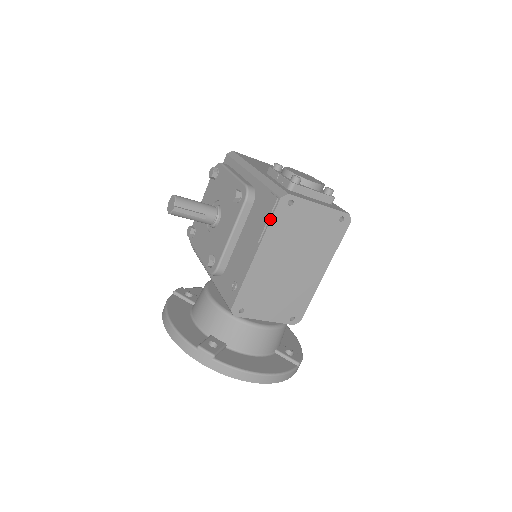
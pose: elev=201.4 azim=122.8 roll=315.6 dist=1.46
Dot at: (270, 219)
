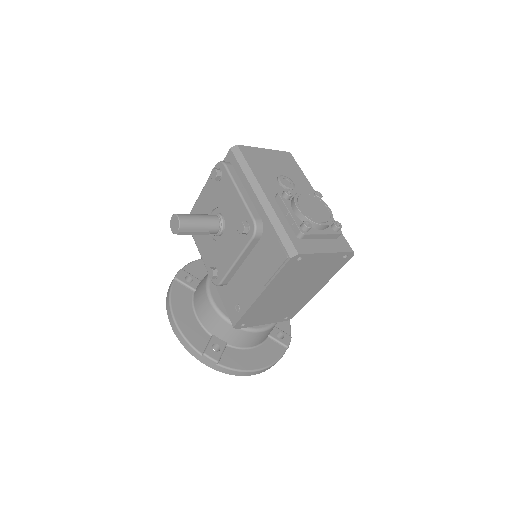
Dot at: (278, 272)
